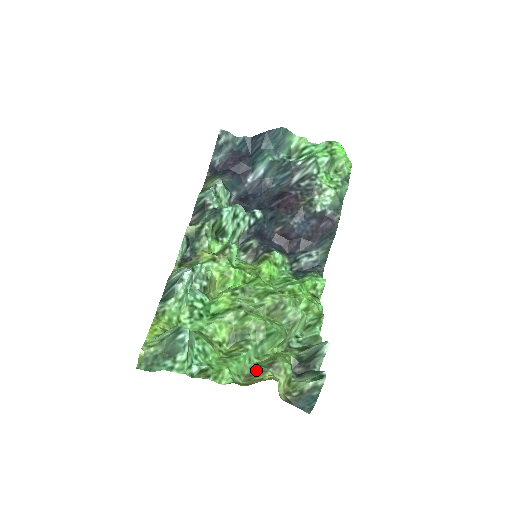
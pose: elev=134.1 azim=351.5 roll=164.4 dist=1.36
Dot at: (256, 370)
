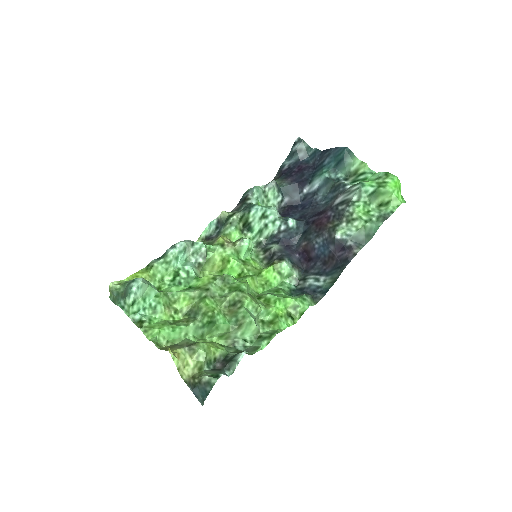
Dot at: (181, 344)
